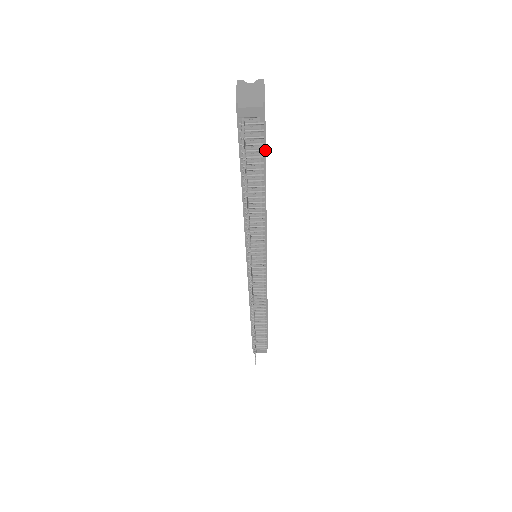
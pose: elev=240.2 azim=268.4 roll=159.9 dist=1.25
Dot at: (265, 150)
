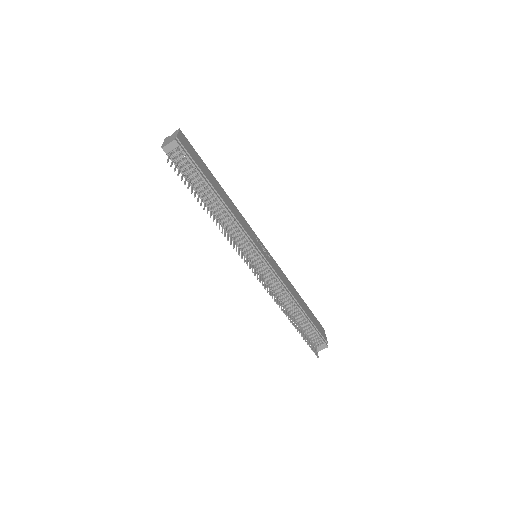
Dot at: (199, 168)
